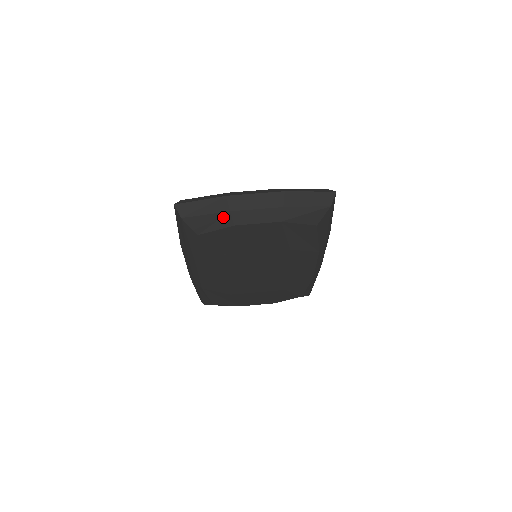
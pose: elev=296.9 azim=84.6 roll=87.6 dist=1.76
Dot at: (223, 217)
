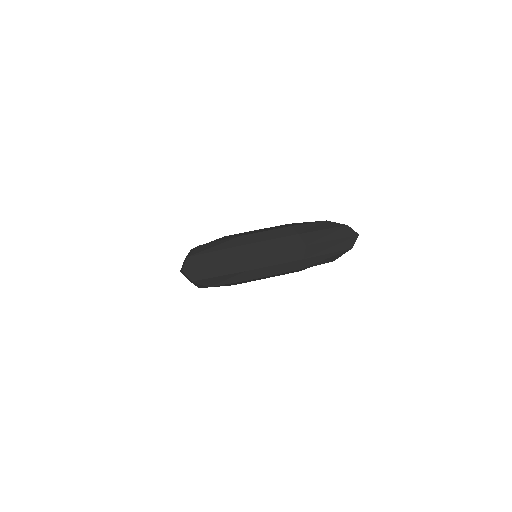
Dot at: (238, 275)
